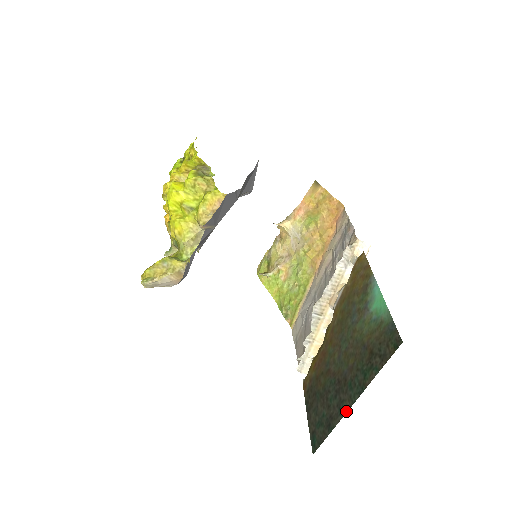
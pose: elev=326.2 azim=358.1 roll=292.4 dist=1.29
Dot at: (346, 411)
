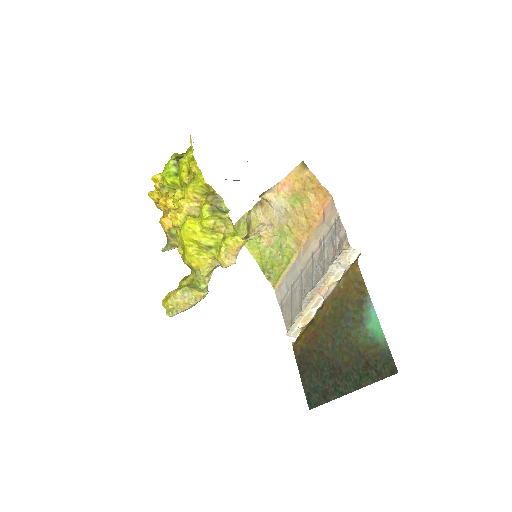
Dot at: (342, 395)
